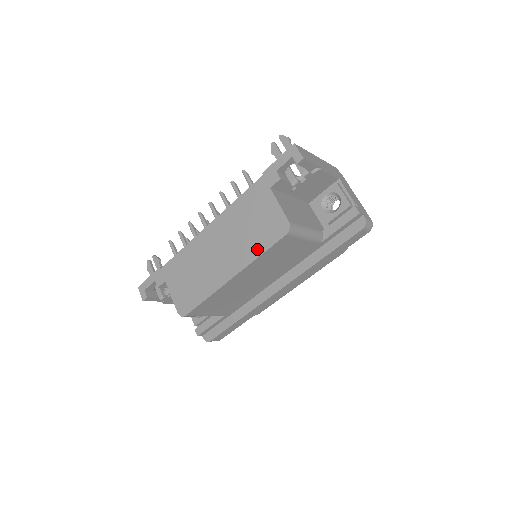
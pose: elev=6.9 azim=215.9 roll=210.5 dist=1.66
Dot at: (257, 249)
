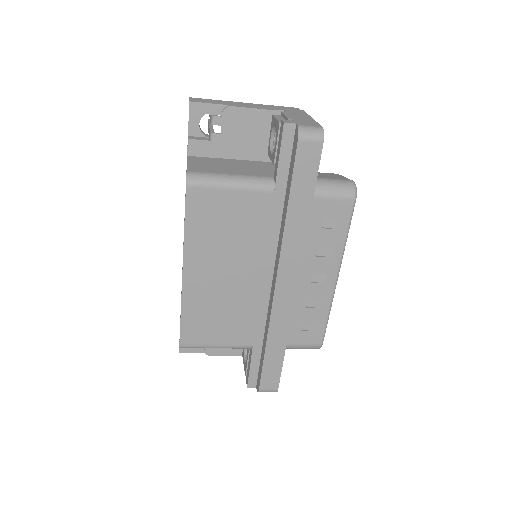
Dot at: occluded
